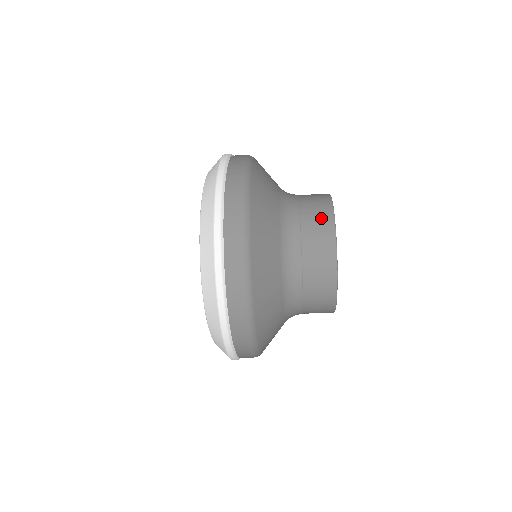
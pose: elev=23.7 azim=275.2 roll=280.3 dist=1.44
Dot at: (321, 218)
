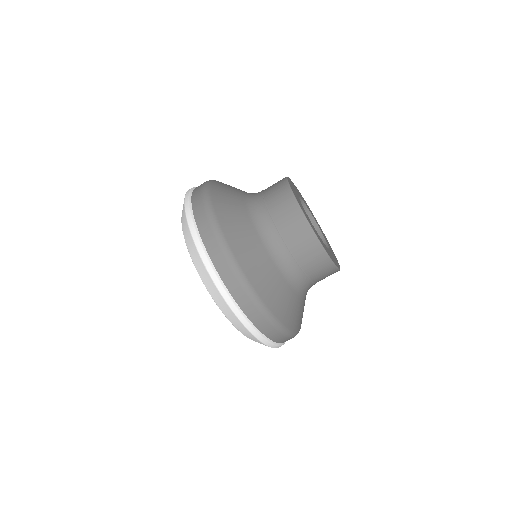
Dot at: (279, 191)
